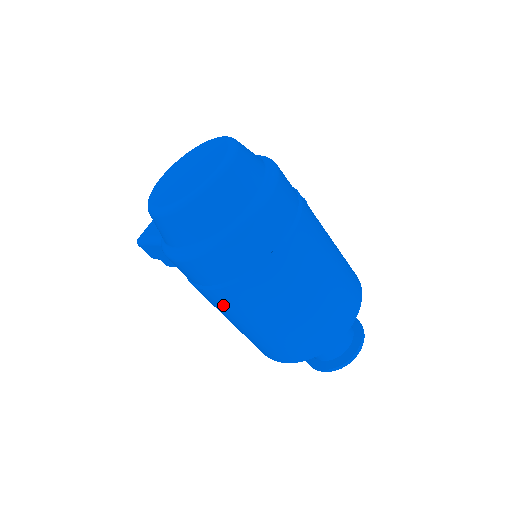
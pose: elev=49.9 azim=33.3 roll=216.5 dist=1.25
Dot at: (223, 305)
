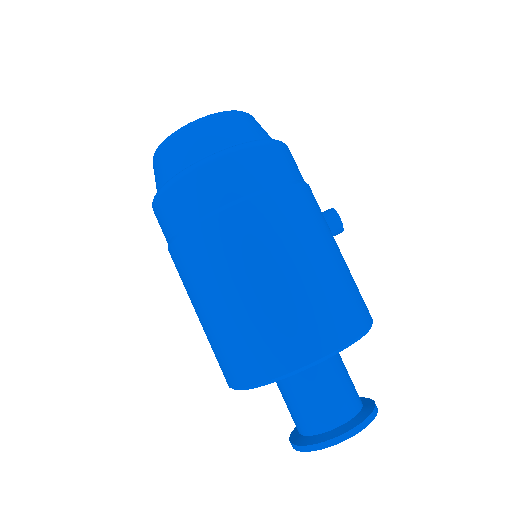
Dot at: (179, 274)
